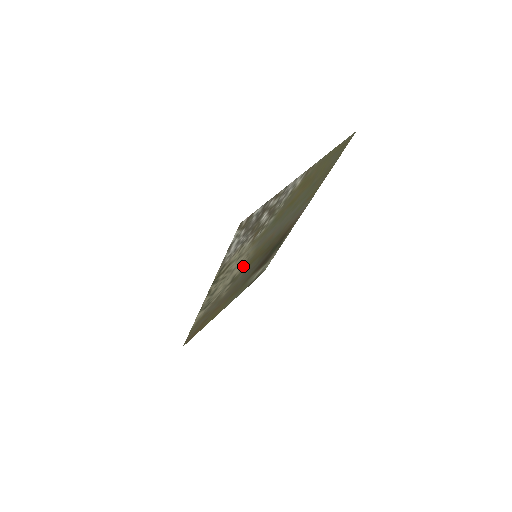
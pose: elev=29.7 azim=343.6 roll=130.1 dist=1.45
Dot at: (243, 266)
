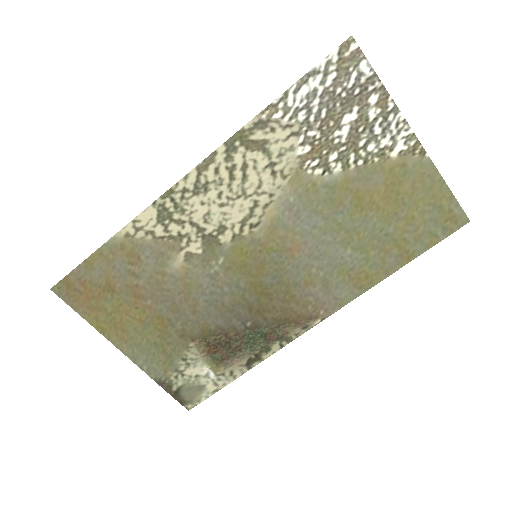
Dot at: (240, 234)
